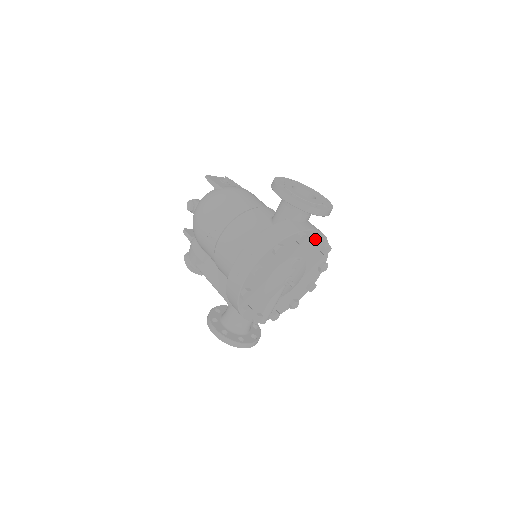
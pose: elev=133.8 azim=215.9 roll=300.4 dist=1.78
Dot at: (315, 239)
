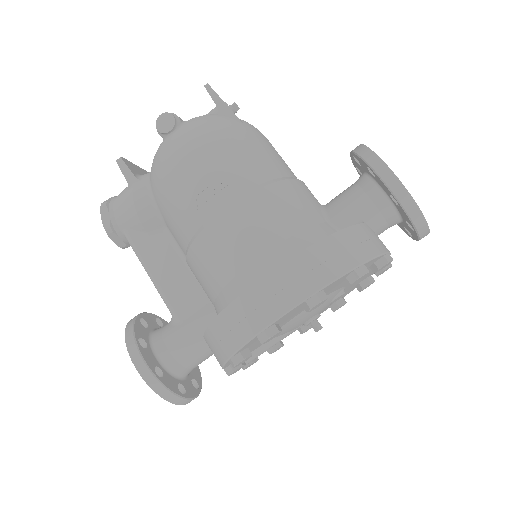
Dot at: (382, 269)
